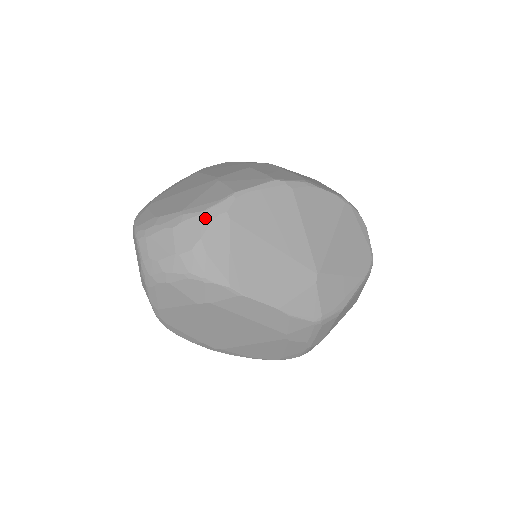
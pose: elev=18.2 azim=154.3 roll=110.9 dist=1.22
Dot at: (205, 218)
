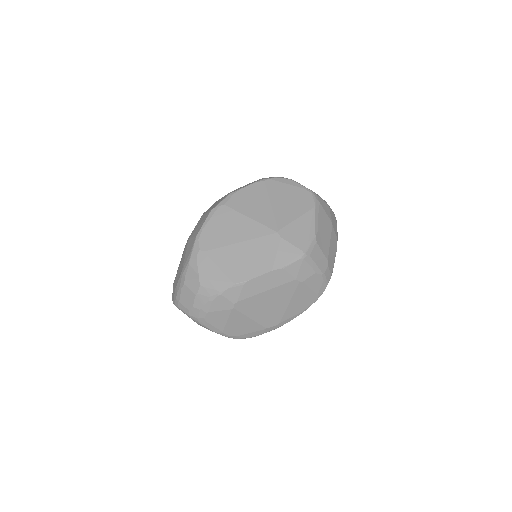
Dot at: (192, 264)
